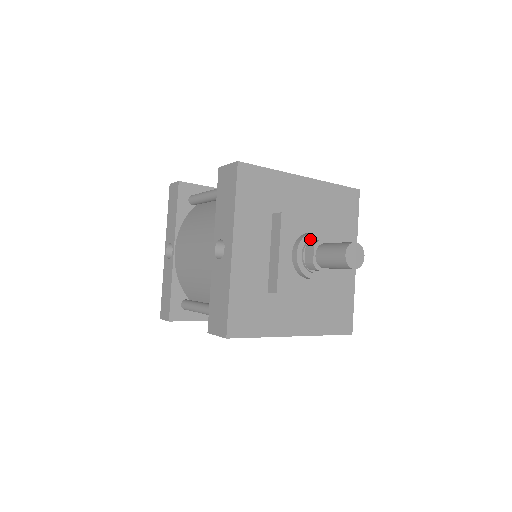
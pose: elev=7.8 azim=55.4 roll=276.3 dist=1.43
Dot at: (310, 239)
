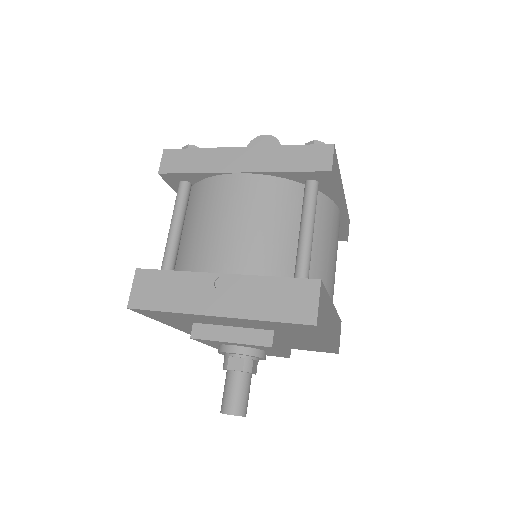
Dot at: (229, 353)
